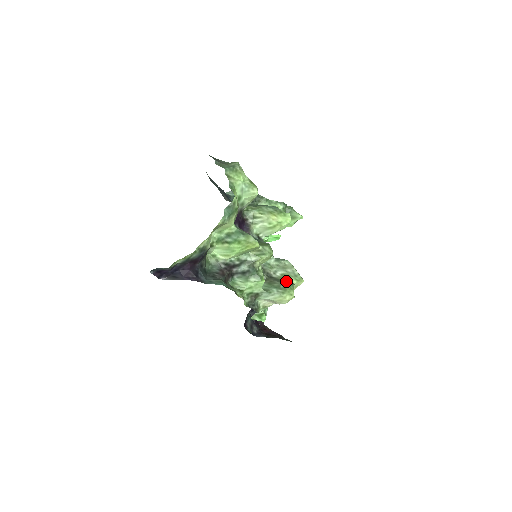
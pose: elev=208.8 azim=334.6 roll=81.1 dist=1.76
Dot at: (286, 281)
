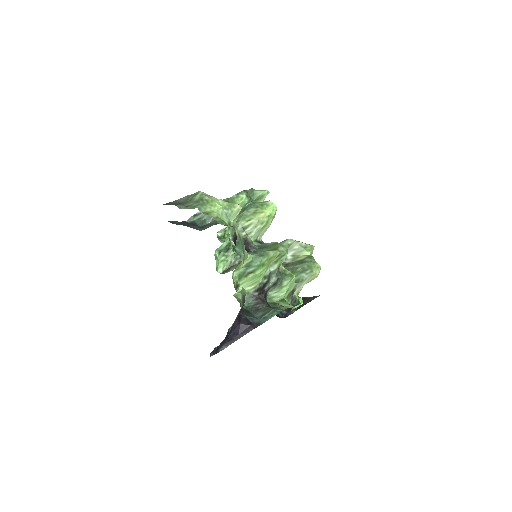
Dot at: (303, 259)
